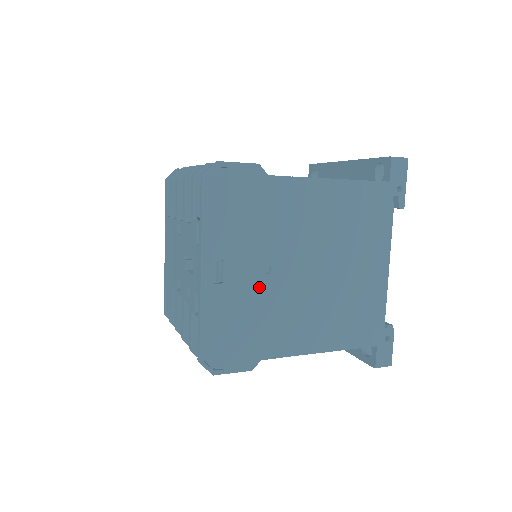
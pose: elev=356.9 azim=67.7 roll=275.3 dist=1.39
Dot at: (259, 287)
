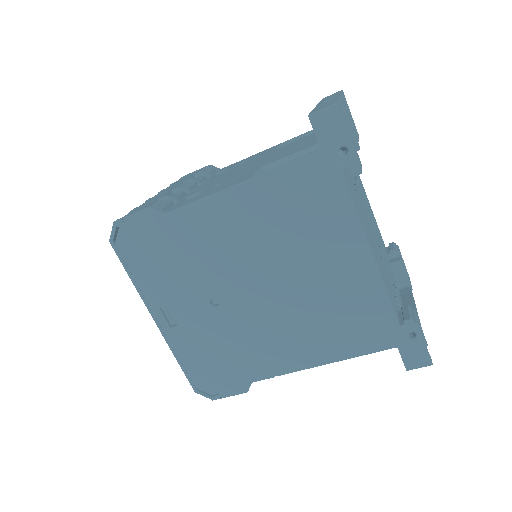
Dot at: (214, 320)
